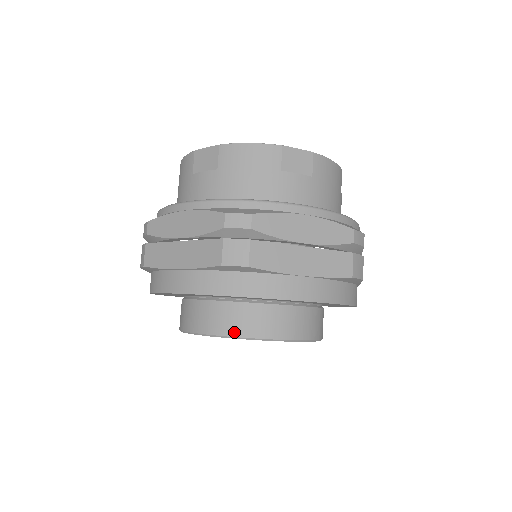
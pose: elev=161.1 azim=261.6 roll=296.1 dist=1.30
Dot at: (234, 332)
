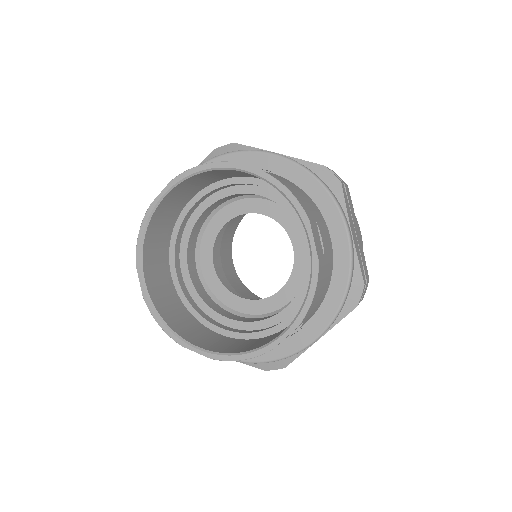
Dot at: occluded
